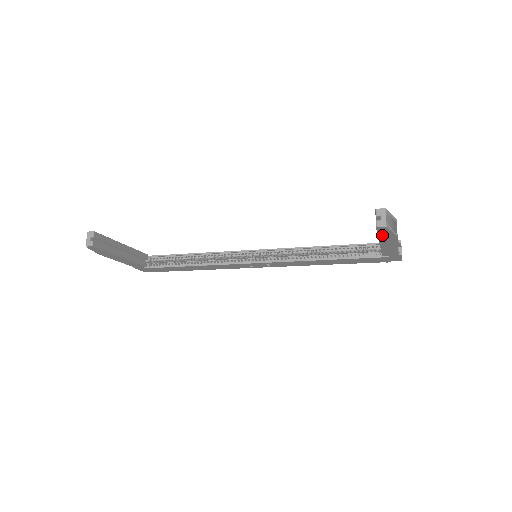
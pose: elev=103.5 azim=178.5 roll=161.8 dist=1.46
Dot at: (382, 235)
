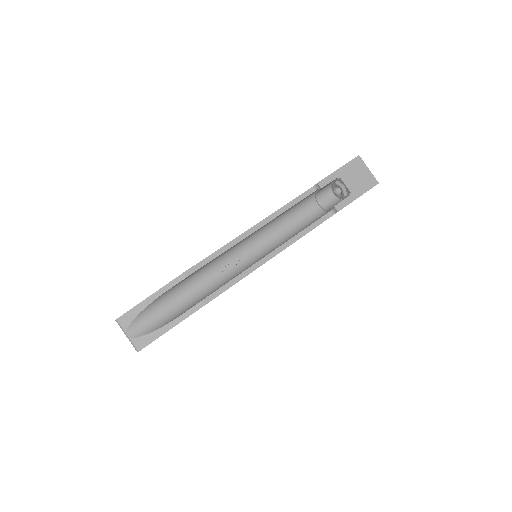
Dot at: occluded
